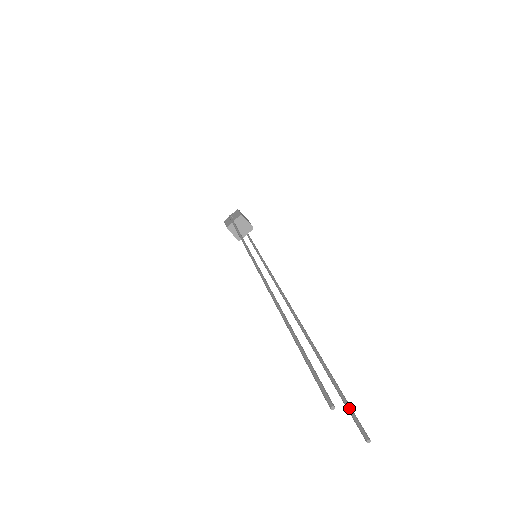
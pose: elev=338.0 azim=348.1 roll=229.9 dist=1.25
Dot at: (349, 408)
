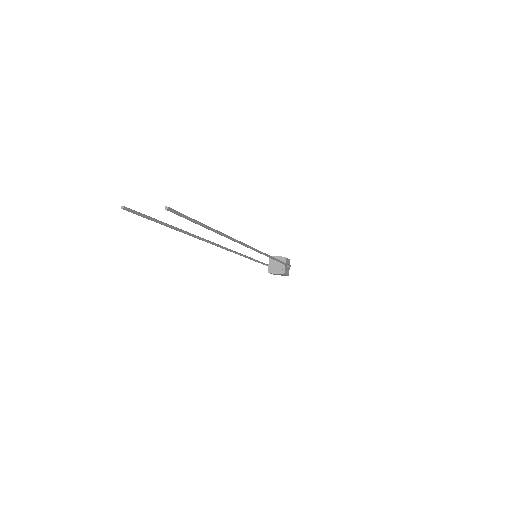
Dot at: (182, 216)
